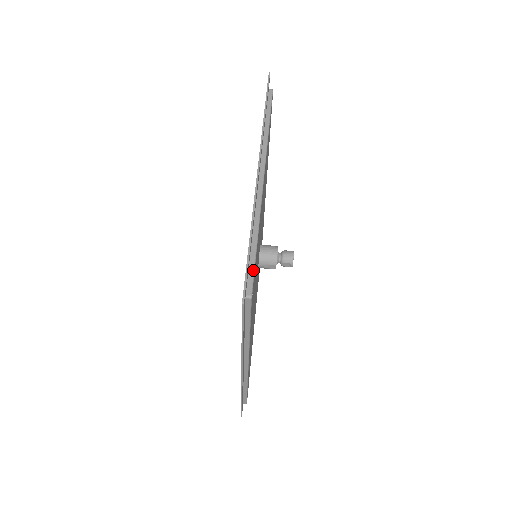
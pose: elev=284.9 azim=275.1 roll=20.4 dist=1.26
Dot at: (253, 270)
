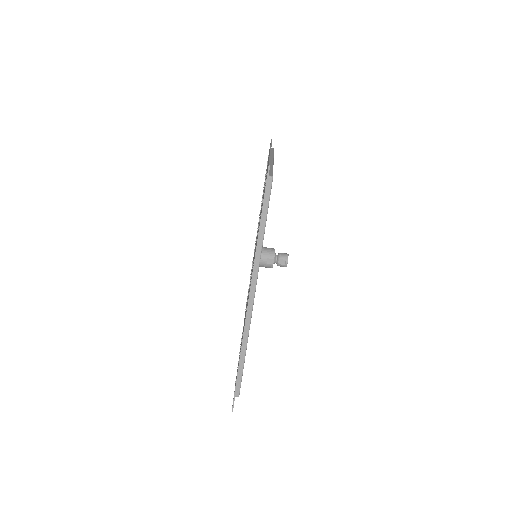
Dot at: (272, 172)
